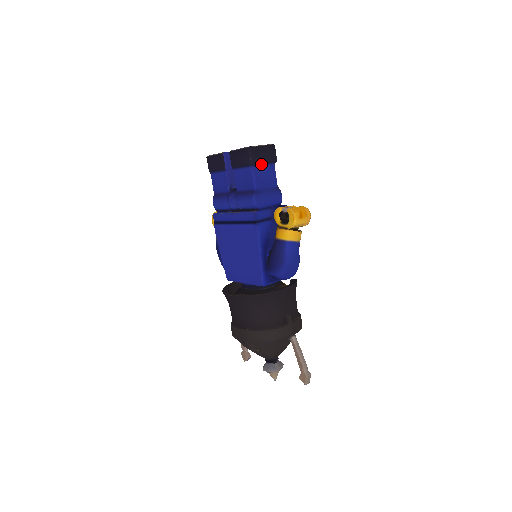
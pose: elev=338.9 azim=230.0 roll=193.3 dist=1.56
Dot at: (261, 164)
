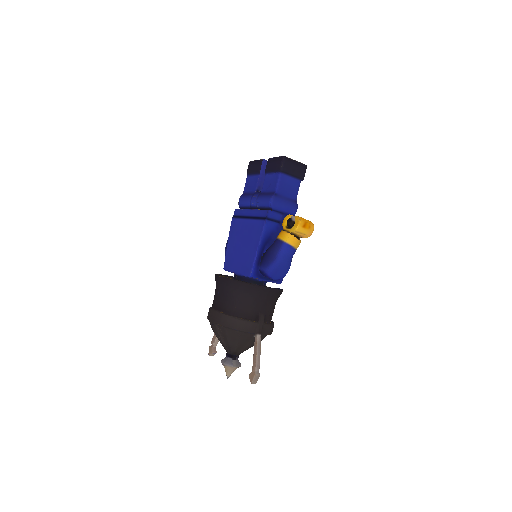
Dot at: (289, 175)
